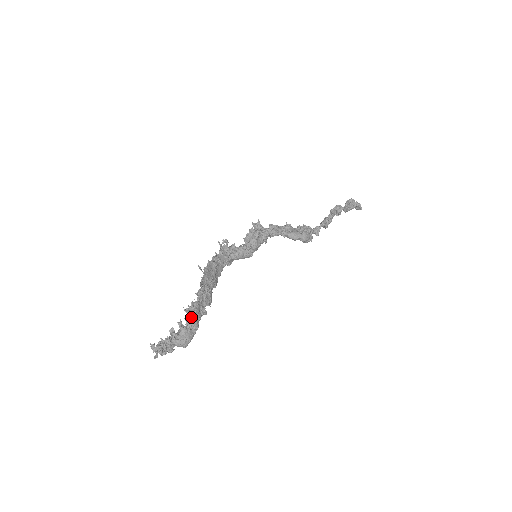
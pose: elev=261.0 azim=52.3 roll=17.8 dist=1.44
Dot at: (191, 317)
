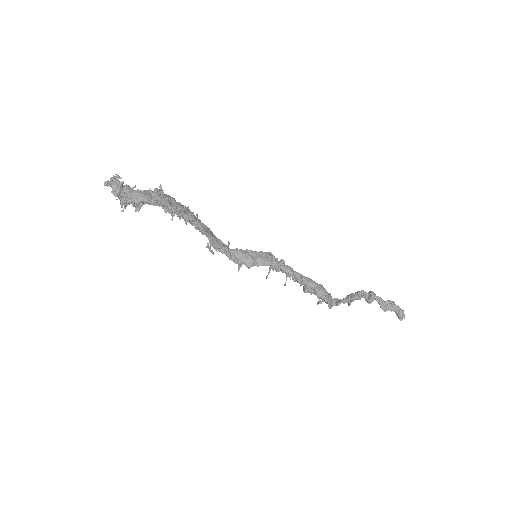
Dot at: (160, 193)
